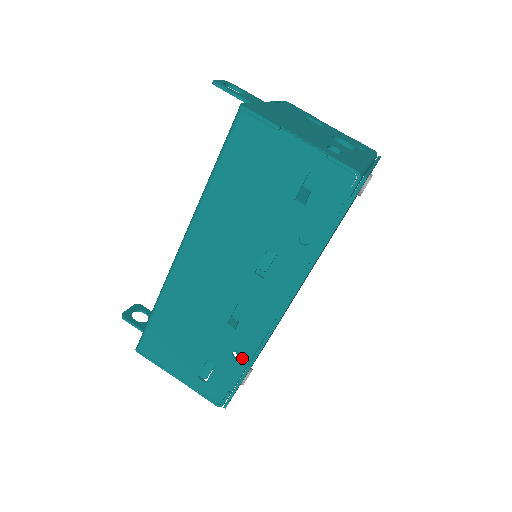
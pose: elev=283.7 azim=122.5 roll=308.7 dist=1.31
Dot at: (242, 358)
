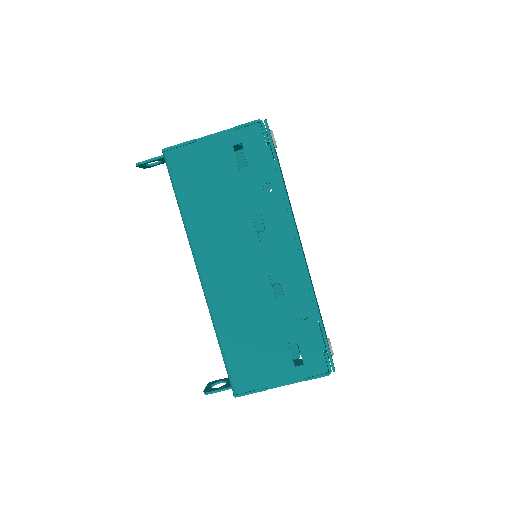
Dot at: (308, 313)
